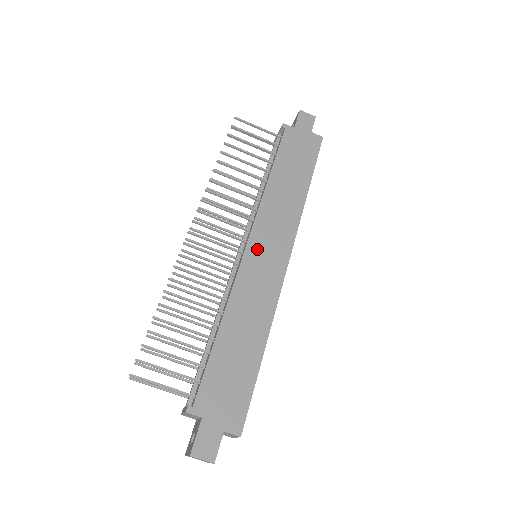
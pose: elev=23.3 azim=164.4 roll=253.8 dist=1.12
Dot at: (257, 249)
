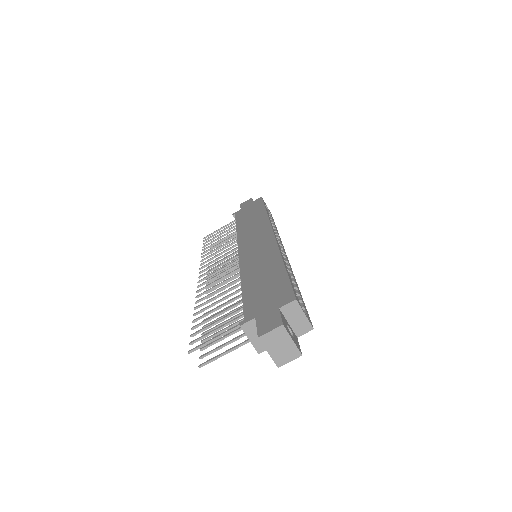
Dot at: (247, 247)
